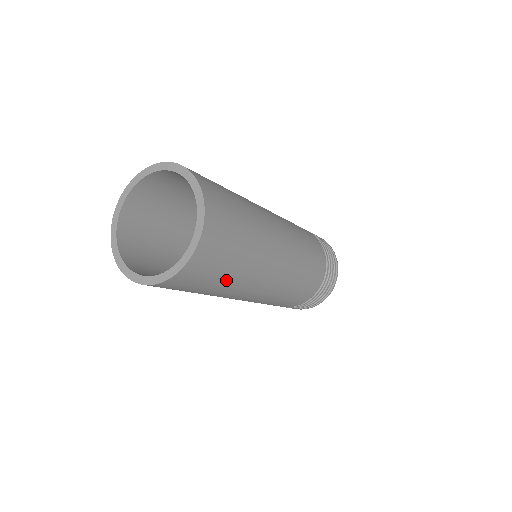
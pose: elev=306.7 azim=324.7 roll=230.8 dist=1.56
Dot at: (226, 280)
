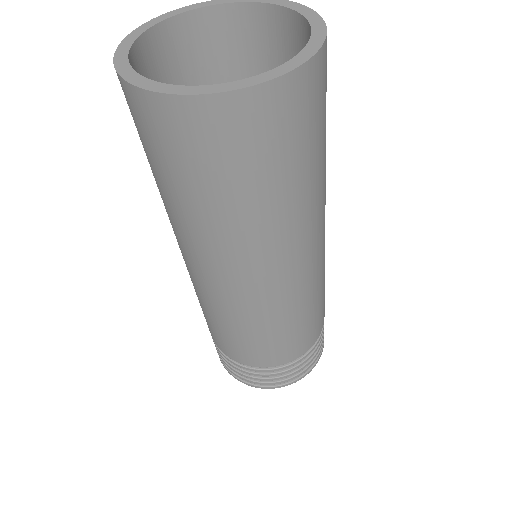
Dot at: (323, 154)
